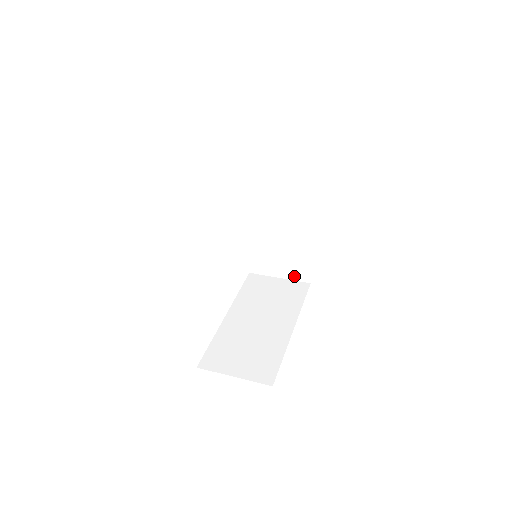
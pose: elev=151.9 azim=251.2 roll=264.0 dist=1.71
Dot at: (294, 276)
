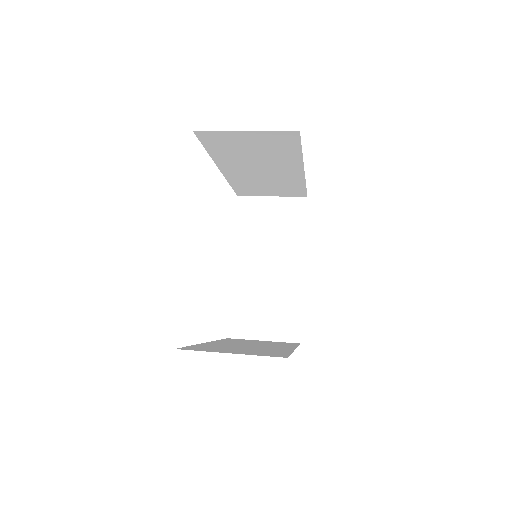
Dot at: (288, 195)
